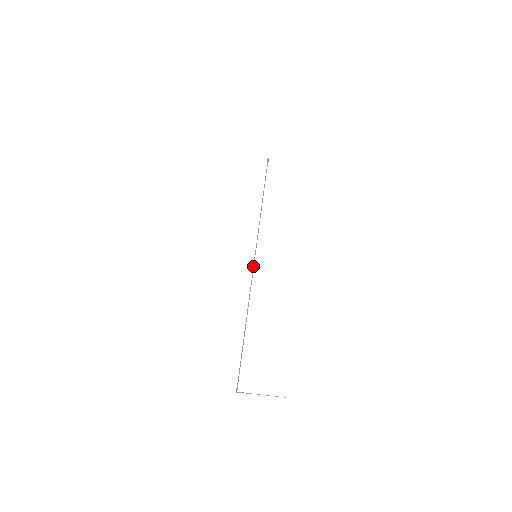
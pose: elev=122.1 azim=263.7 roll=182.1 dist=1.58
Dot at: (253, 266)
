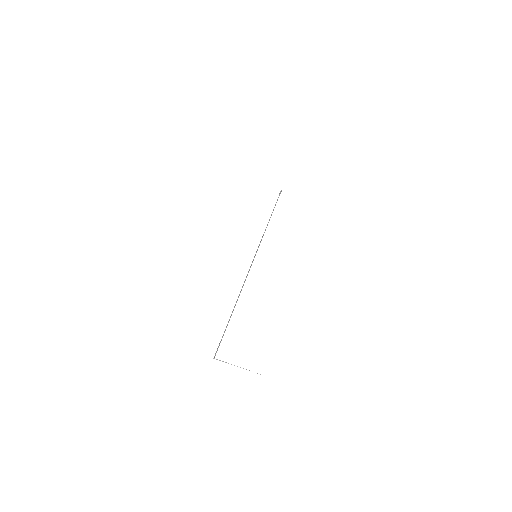
Dot at: occluded
